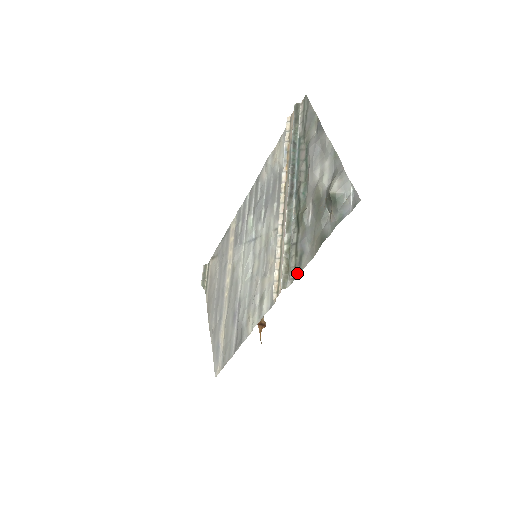
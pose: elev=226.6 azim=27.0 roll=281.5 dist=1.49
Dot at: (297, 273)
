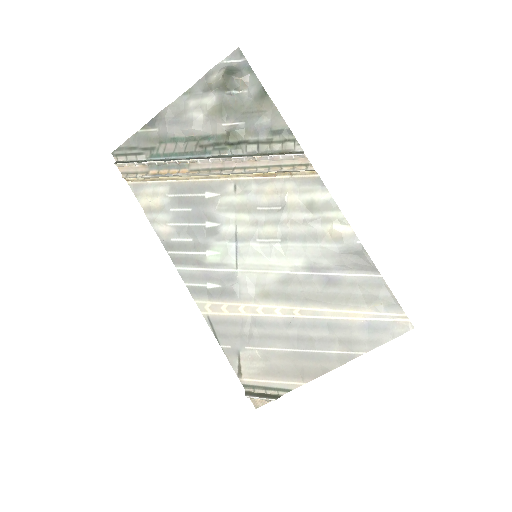
Dot at: (290, 136)
